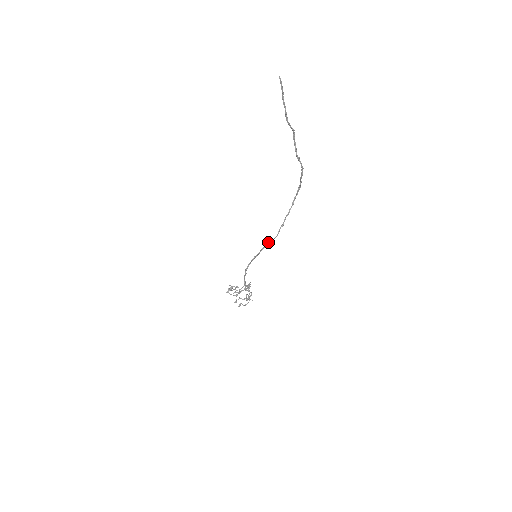
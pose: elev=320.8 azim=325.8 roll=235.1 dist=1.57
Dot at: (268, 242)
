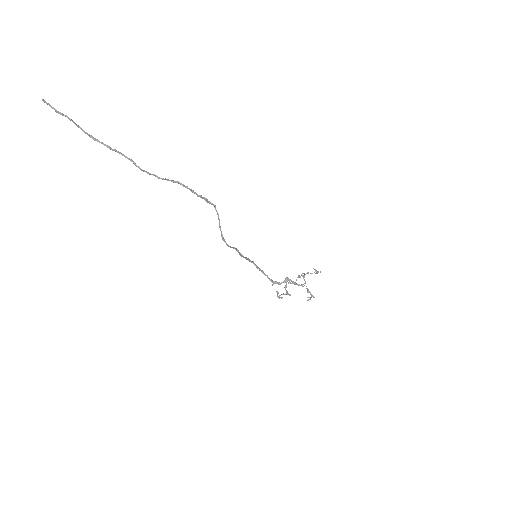
Dot at: (235, 248)
